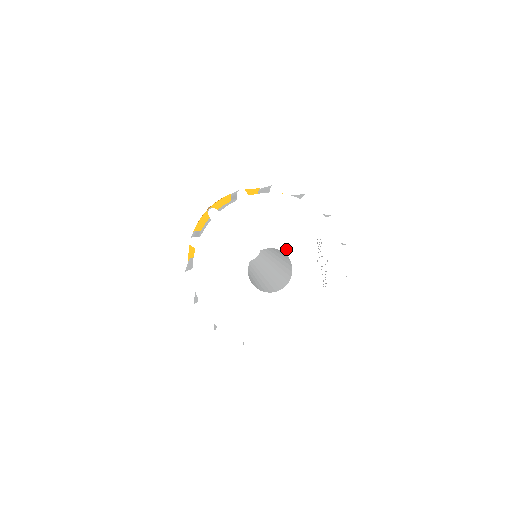
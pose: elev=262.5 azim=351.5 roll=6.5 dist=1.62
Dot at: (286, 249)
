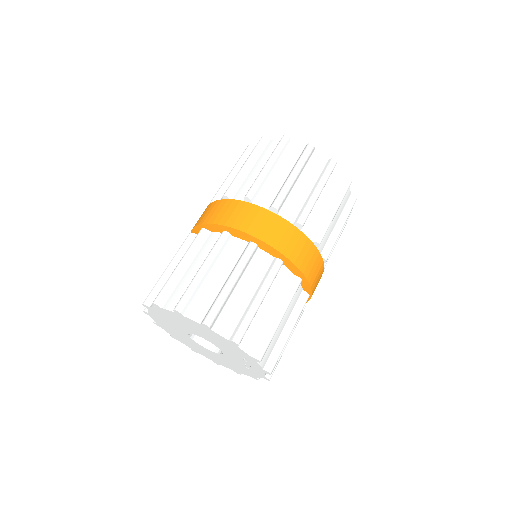
Dot at: (217, 346)
